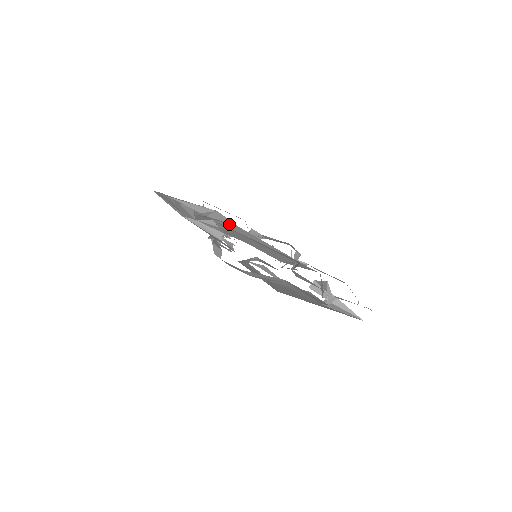
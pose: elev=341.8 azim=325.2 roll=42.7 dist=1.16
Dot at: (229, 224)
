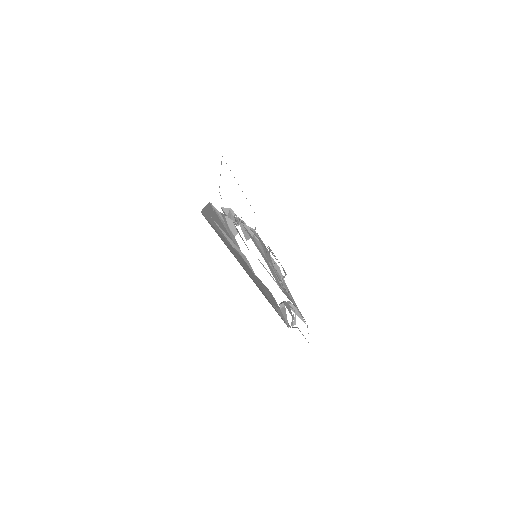
Dot at: (252, 270)
